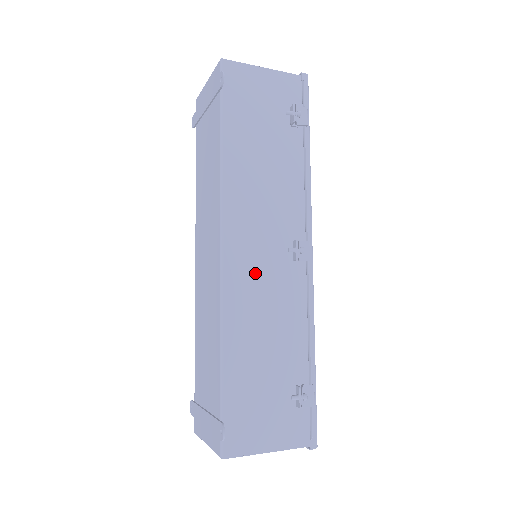
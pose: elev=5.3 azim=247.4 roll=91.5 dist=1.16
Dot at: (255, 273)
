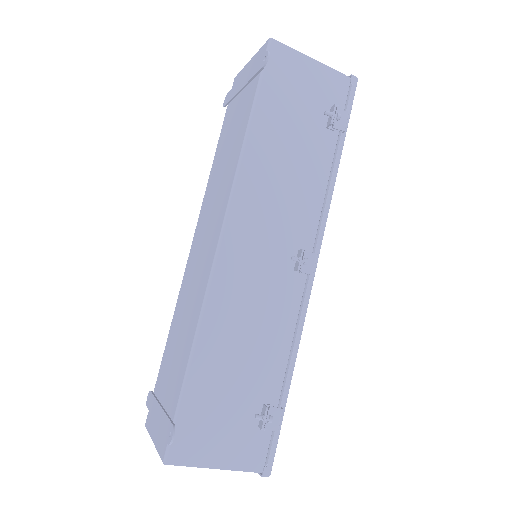
Dot at: (250, 273)
